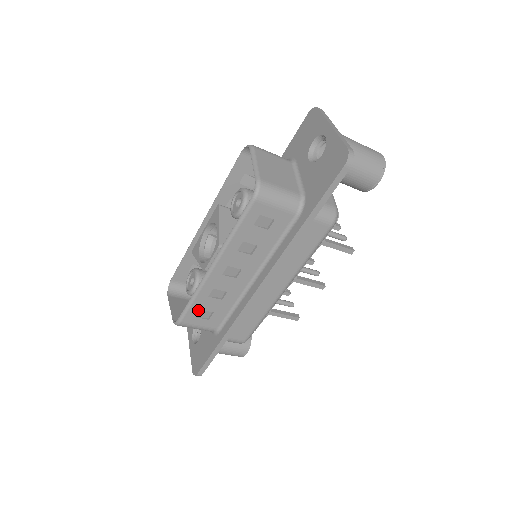
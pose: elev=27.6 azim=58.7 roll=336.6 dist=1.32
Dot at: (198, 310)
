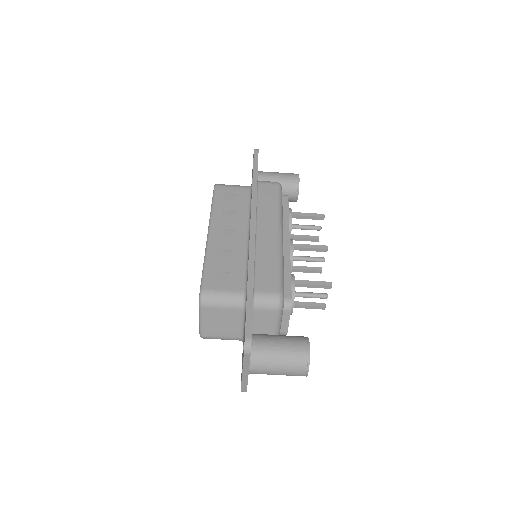
Dot at: (214, 273)
